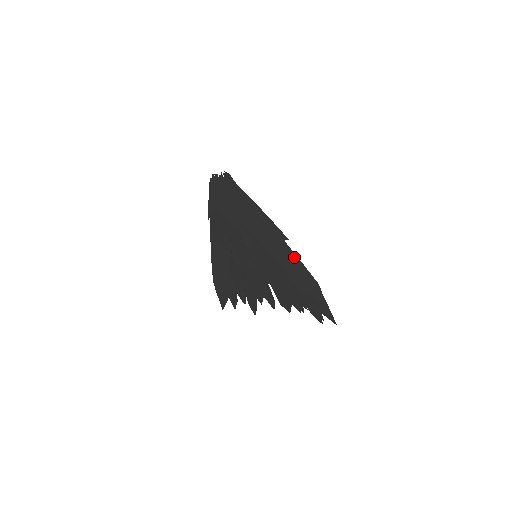
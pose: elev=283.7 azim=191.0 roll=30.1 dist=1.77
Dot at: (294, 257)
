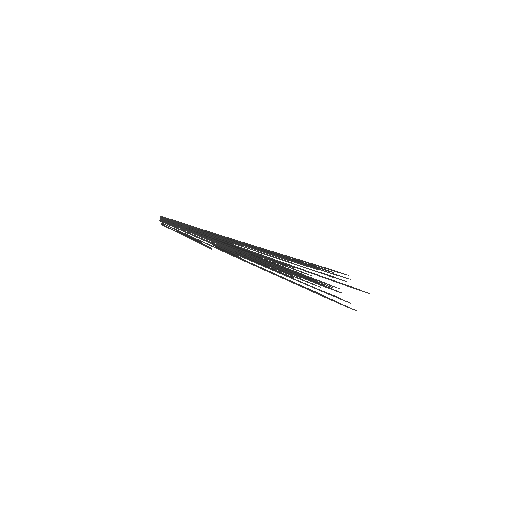
Dot at: occluded
